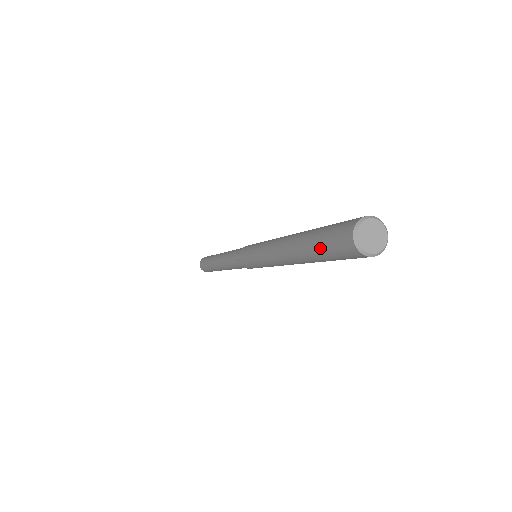
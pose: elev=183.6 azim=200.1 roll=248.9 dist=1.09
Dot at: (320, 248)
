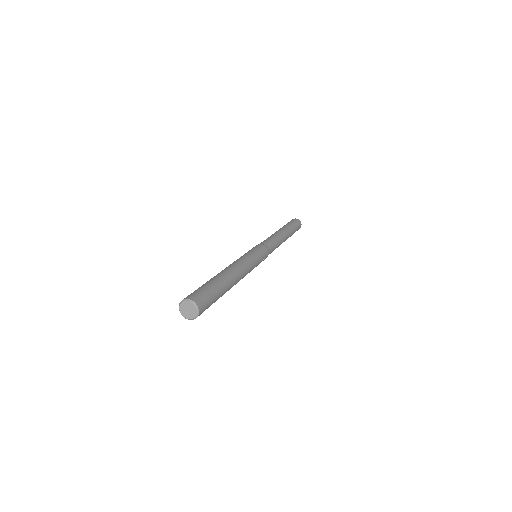
Dot at: occluded
